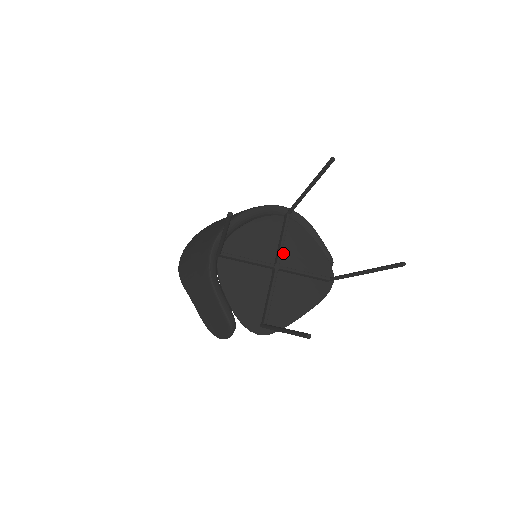
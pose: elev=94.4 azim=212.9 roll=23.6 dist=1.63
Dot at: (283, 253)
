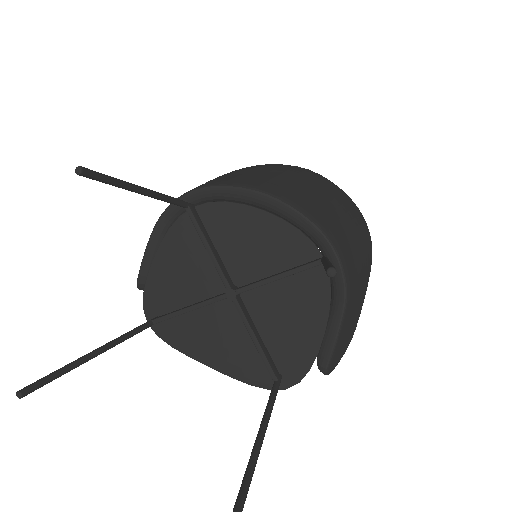
Dot at: (266, 290)
